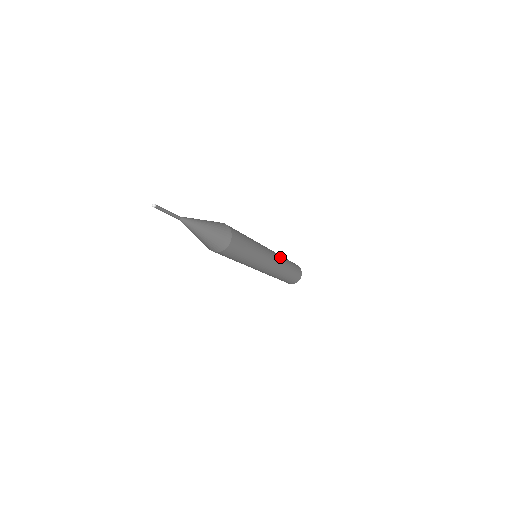
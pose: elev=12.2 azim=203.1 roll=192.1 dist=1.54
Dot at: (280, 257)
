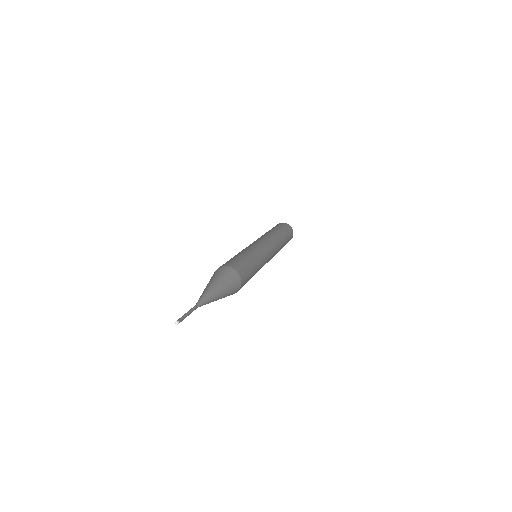
Dot at: (275, 240)
